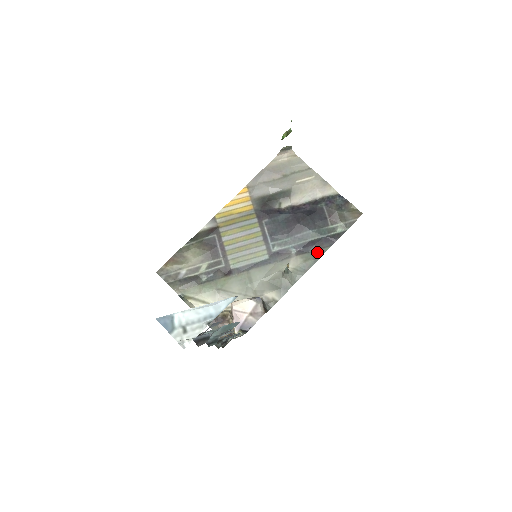
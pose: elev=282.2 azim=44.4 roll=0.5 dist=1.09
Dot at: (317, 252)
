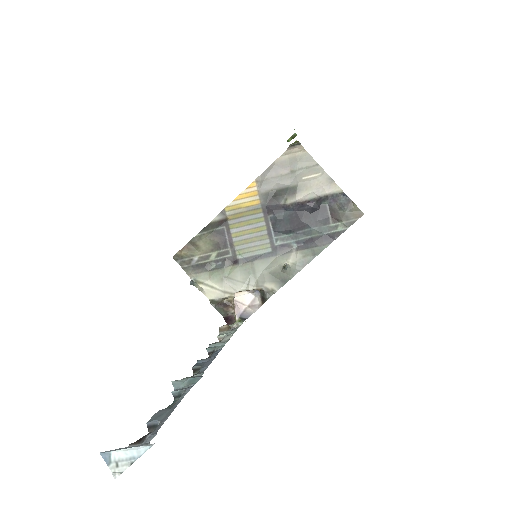
Dot at: (316, 249)
